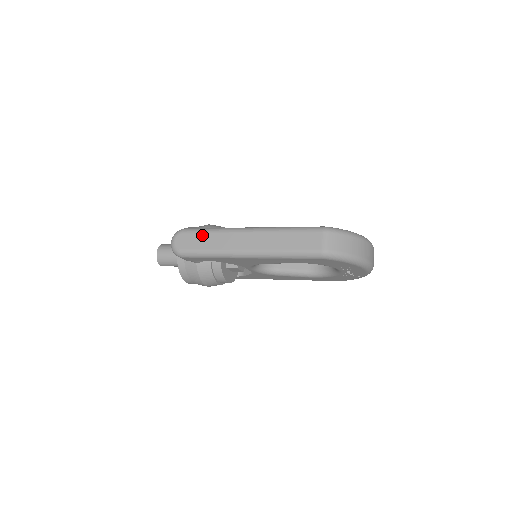
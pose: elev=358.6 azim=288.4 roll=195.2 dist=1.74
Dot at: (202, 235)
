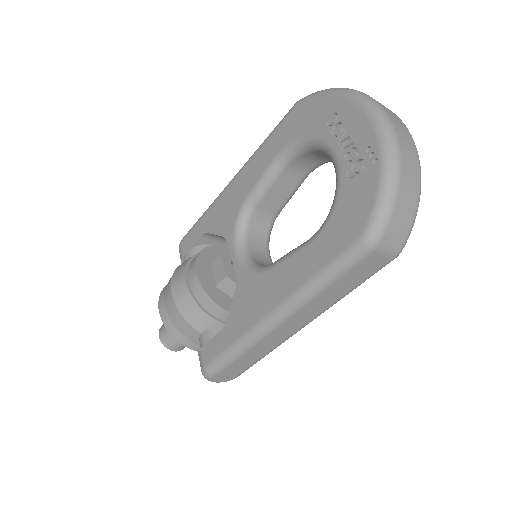
Dot at: occluded
